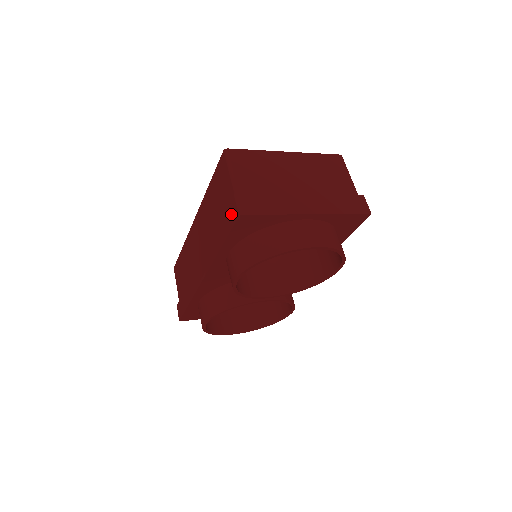
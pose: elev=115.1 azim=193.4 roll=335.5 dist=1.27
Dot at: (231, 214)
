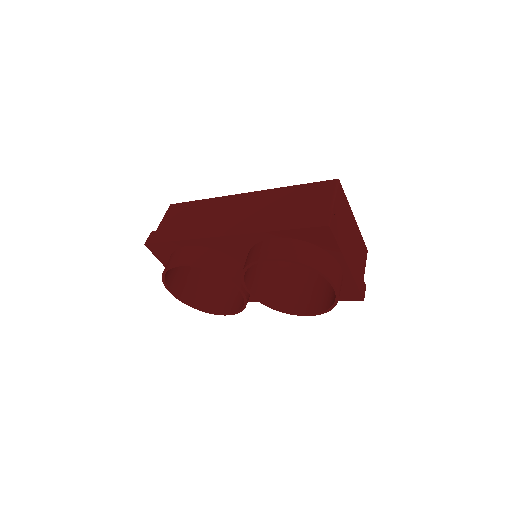
Dot at: (317, 219)
